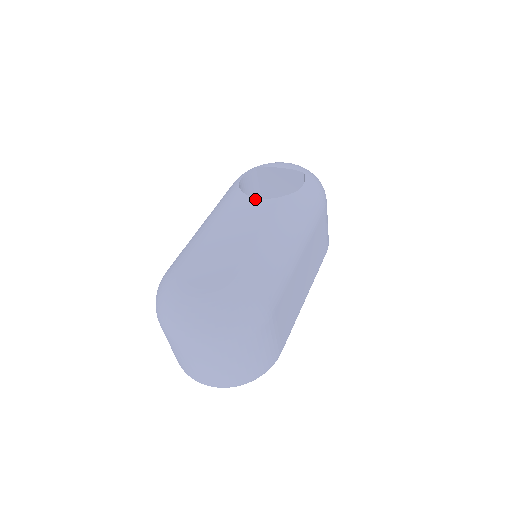
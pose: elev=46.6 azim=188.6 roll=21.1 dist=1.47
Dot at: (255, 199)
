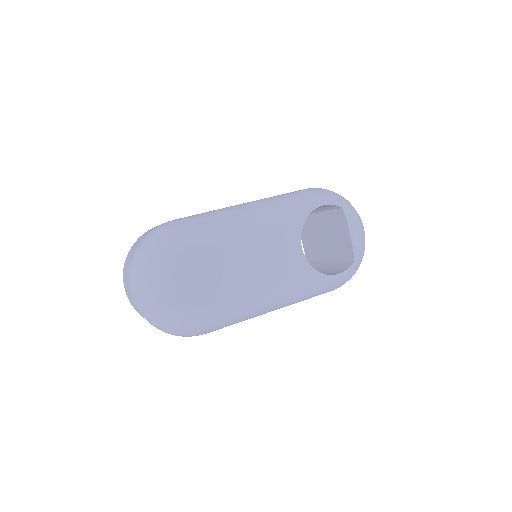
Dot at: (300, 247)
